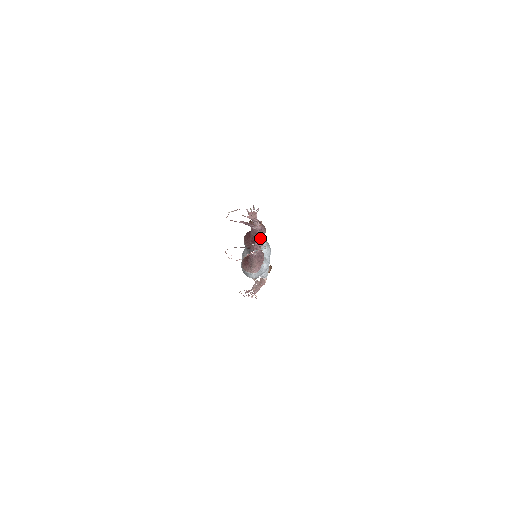
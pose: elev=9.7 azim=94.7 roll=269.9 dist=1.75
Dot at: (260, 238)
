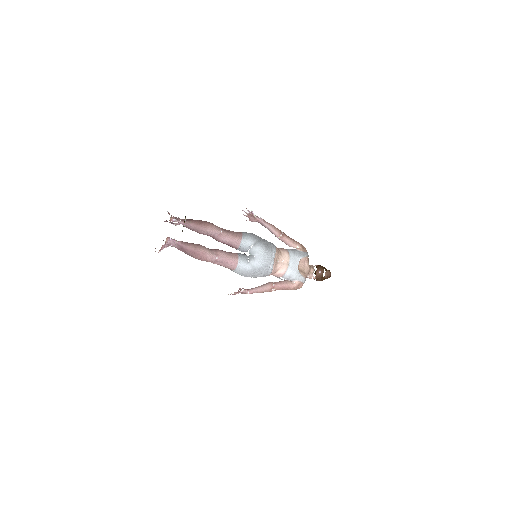
Dot at: (209, 235)
